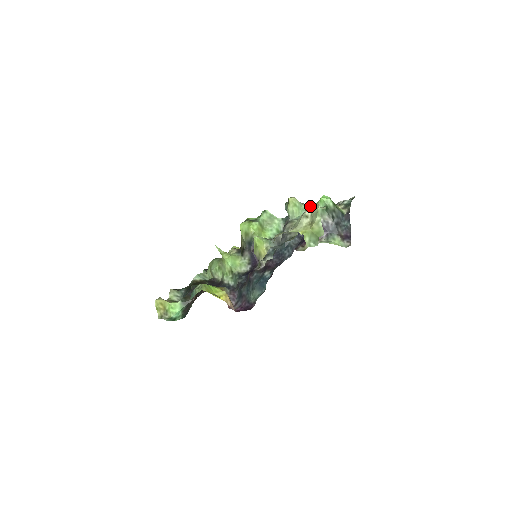
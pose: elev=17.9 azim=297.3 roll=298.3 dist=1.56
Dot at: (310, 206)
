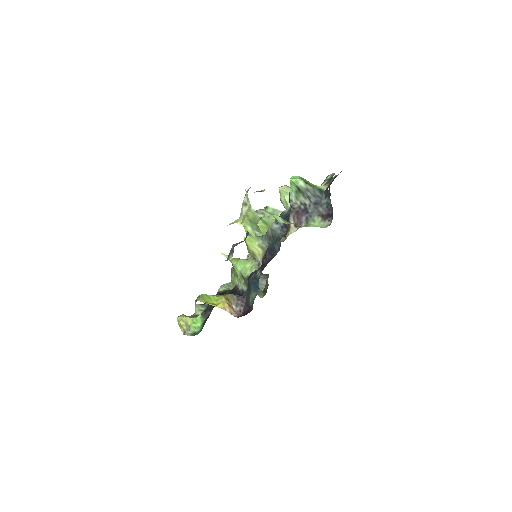
Dot at: occluded
